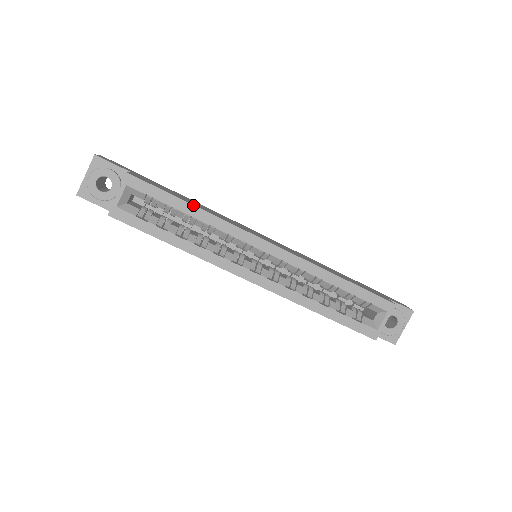
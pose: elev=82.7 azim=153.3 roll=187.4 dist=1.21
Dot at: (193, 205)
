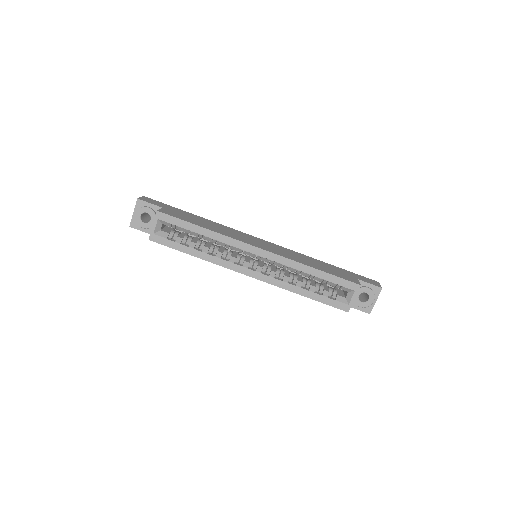
Dot at: (203, 228)
